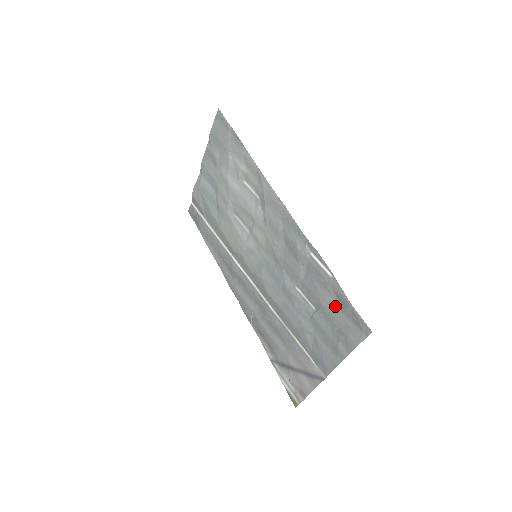
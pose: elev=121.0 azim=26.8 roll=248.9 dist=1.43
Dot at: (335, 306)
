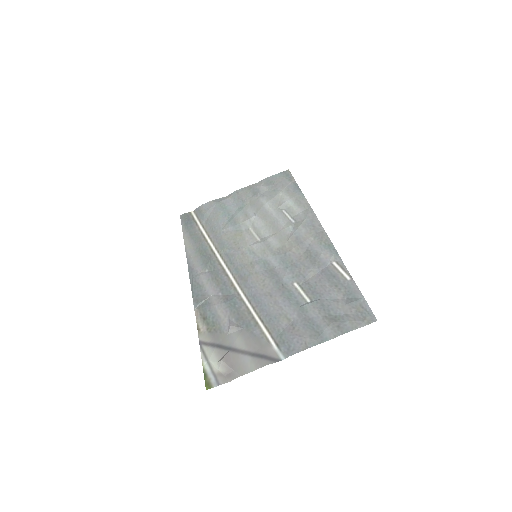
Dot at: (340, 300)
